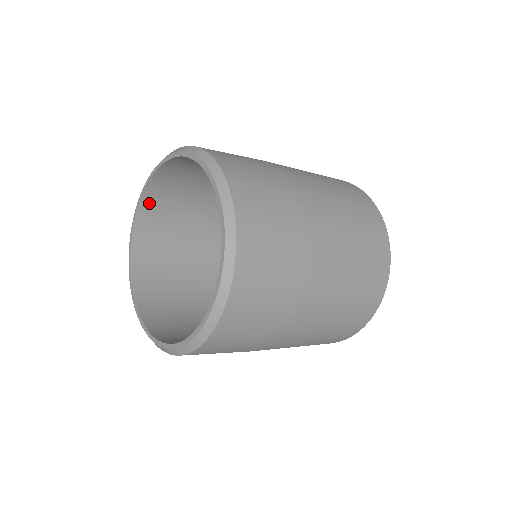
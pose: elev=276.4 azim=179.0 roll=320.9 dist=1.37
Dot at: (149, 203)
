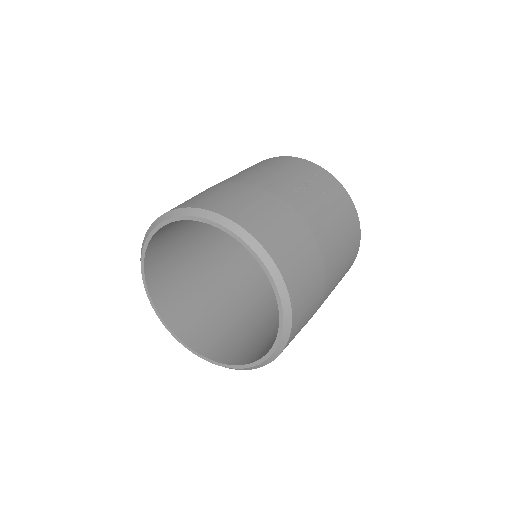
Dot at: occluded
